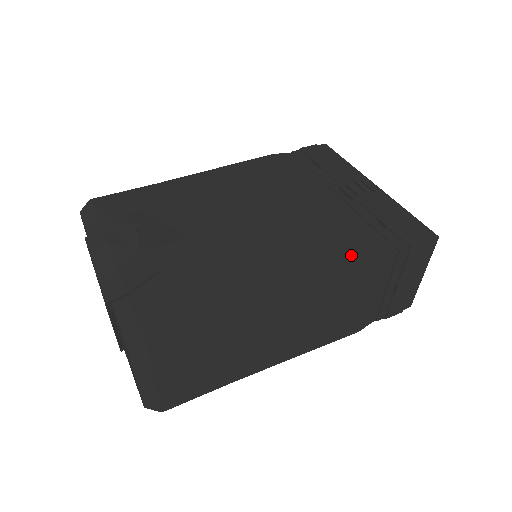
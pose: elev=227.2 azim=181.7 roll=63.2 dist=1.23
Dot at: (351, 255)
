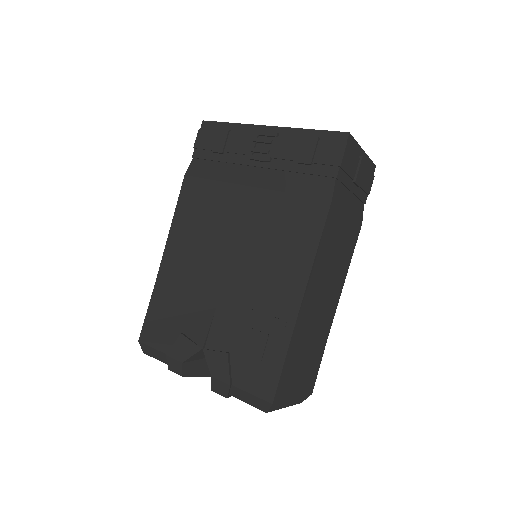
Dot at: (312, 217)
